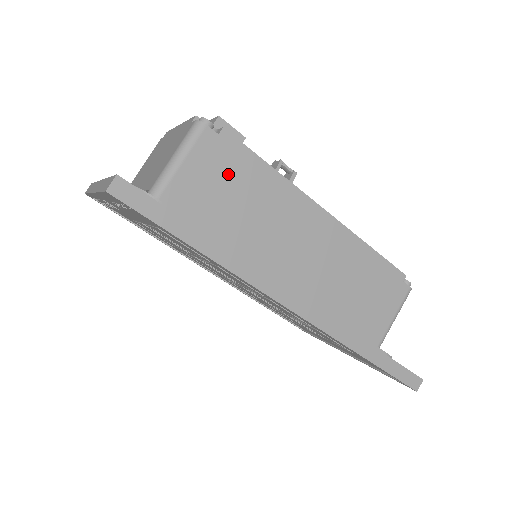
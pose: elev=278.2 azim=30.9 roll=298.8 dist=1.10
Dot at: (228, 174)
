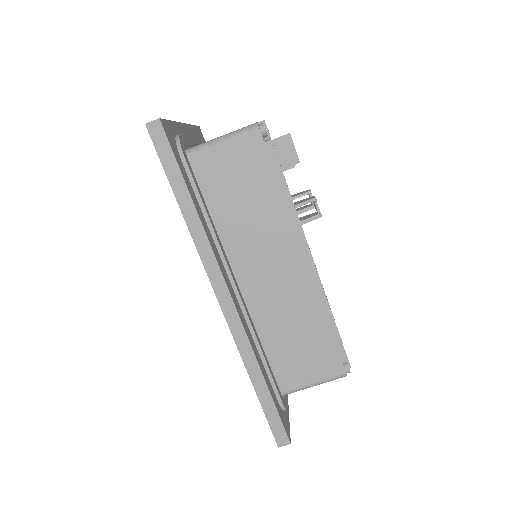
Dot at: (252, 175)
